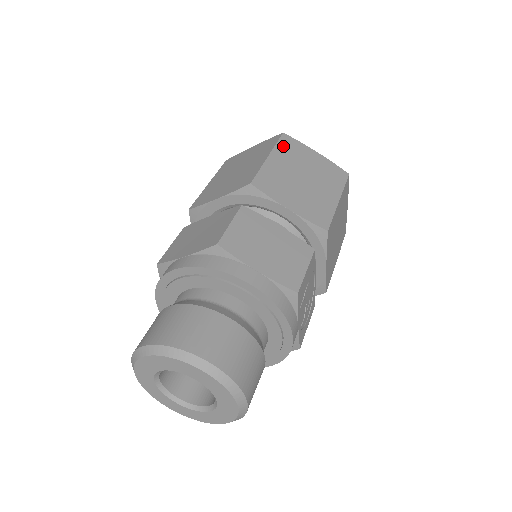
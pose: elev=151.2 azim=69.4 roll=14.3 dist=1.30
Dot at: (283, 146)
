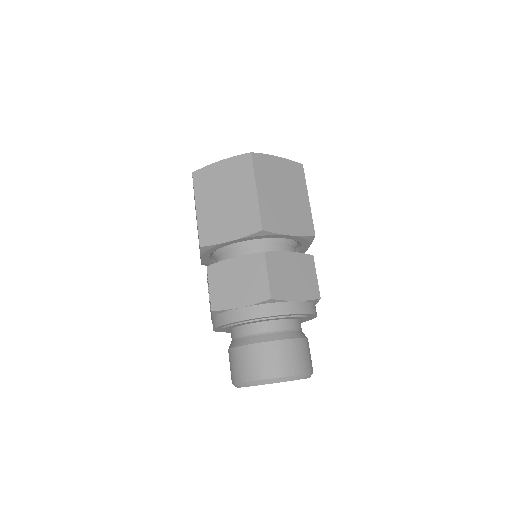
Dot at: (258, 169)
